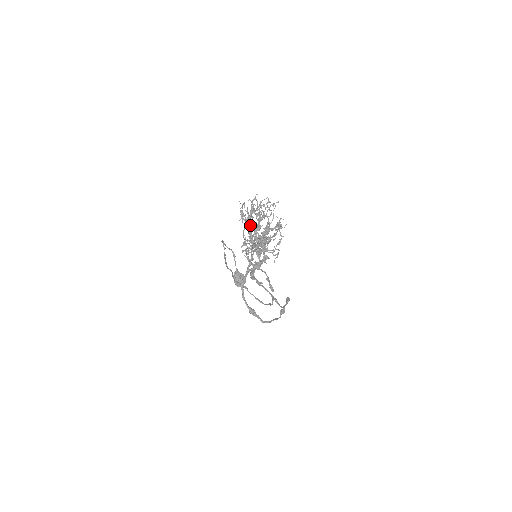
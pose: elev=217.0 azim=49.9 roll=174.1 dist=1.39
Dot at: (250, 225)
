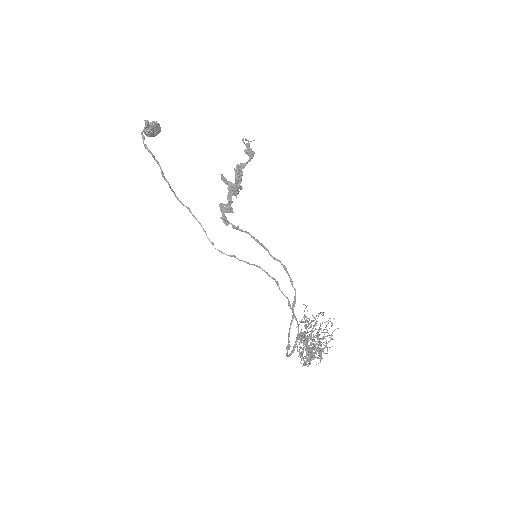
Dot at: (312, 356)
